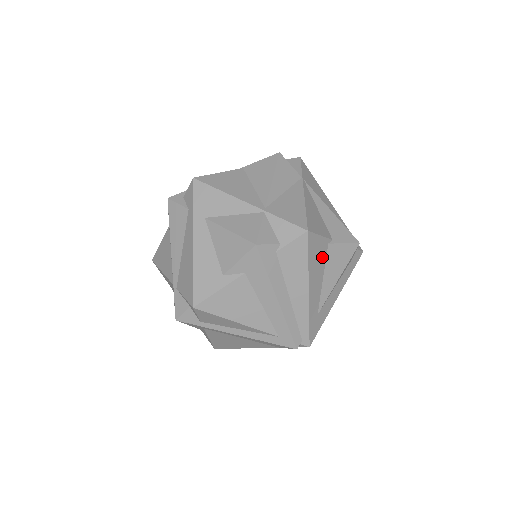
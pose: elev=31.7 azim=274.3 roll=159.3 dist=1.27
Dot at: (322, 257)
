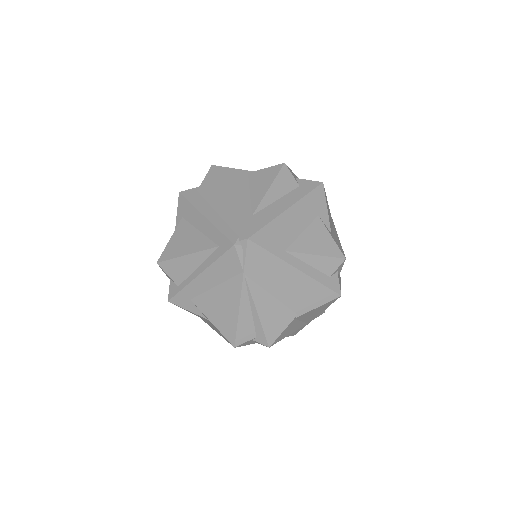
Dot at: (242, 180)
